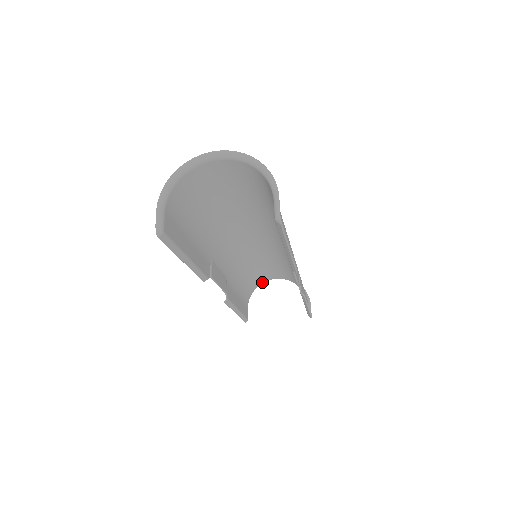
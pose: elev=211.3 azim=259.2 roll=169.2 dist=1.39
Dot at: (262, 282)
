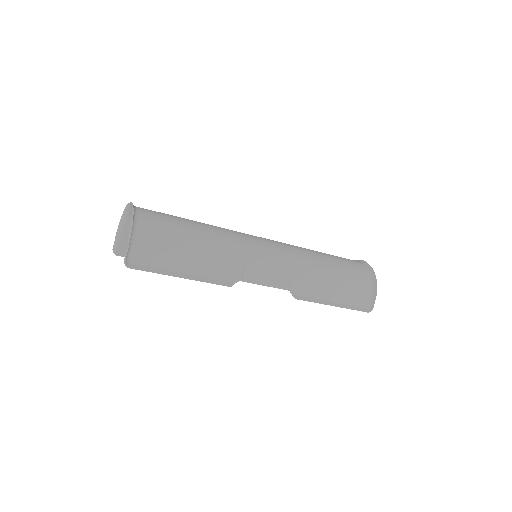
Dot at: occluded
